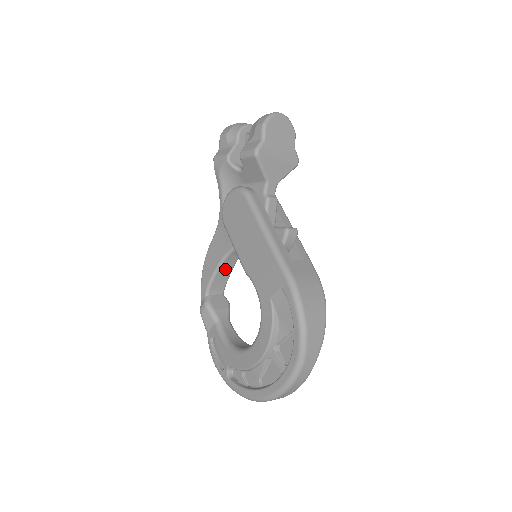
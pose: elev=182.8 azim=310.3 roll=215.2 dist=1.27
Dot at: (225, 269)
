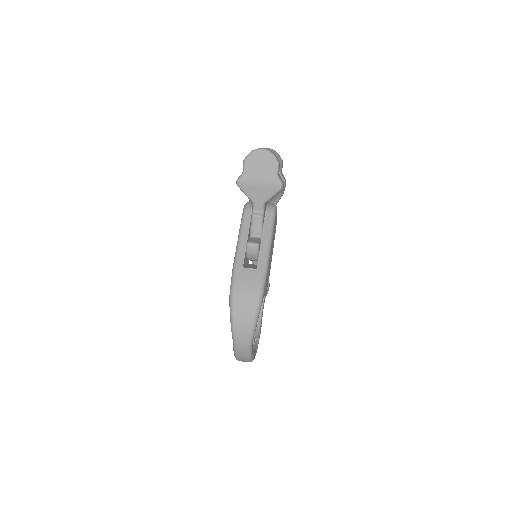
Dot at: occluded
